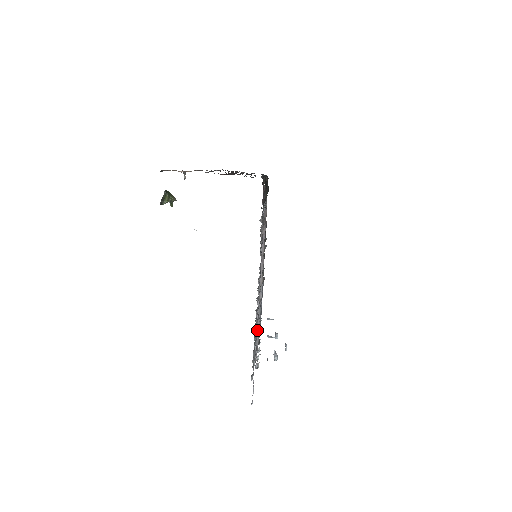
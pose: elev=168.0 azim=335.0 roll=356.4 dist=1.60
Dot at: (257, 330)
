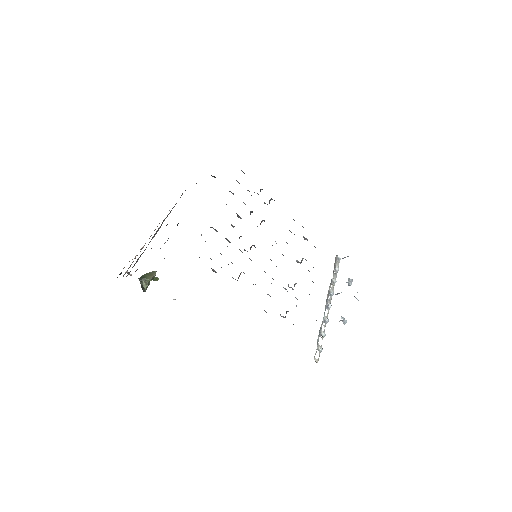
Dot at: occluded
